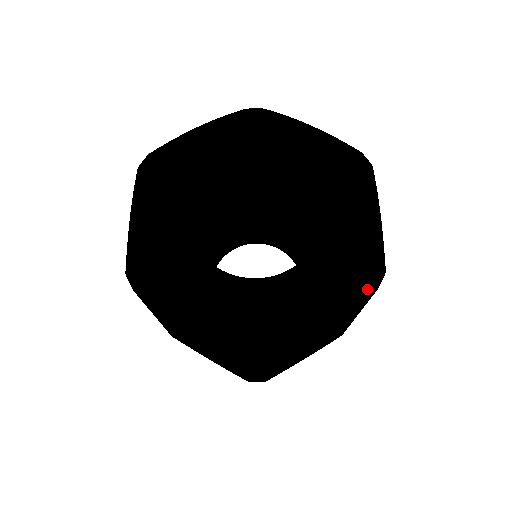
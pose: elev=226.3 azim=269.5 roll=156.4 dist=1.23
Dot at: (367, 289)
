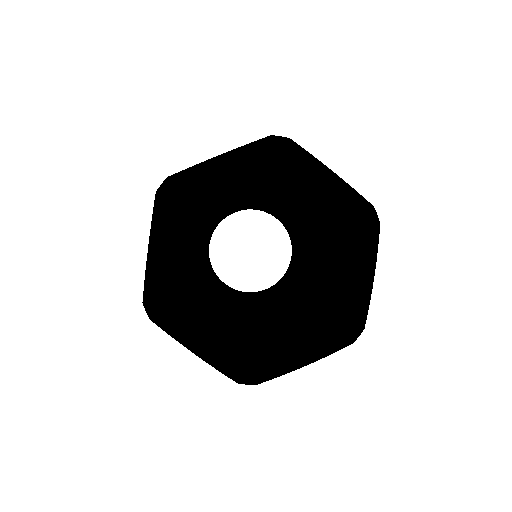
Dot at: (345, 343)
